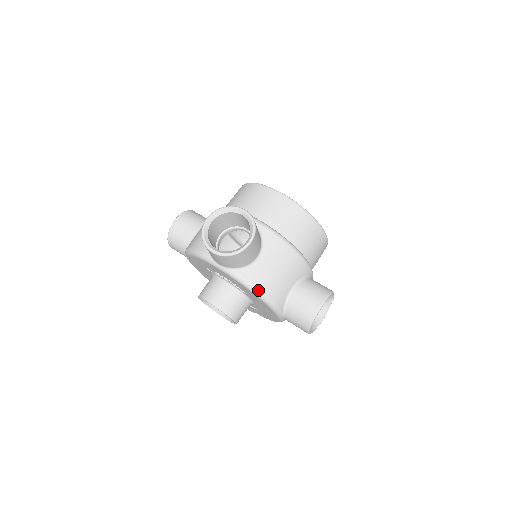
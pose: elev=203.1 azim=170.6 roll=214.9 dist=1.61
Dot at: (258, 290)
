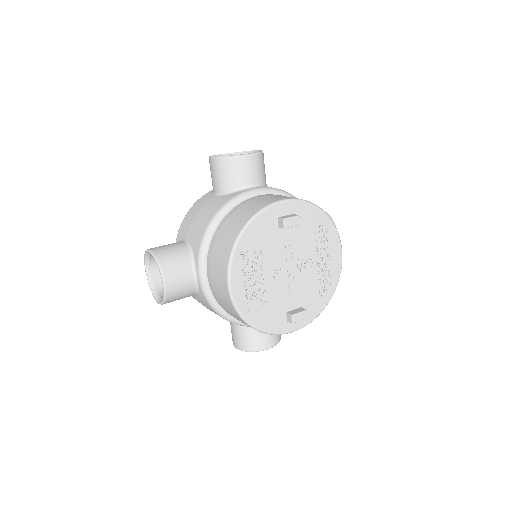
Dot at: occluded
